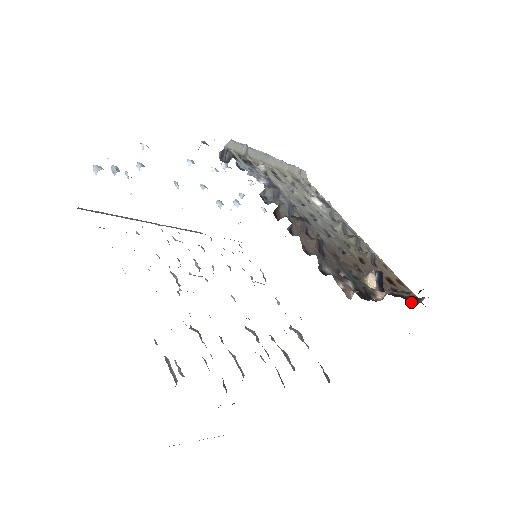
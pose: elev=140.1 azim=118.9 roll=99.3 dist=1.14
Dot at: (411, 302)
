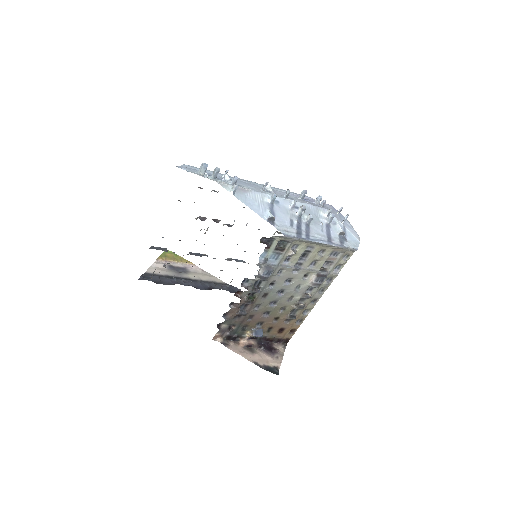
Dot at: (275, 341)
